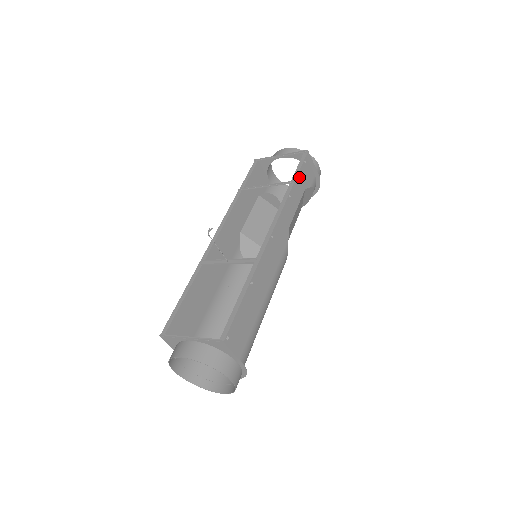
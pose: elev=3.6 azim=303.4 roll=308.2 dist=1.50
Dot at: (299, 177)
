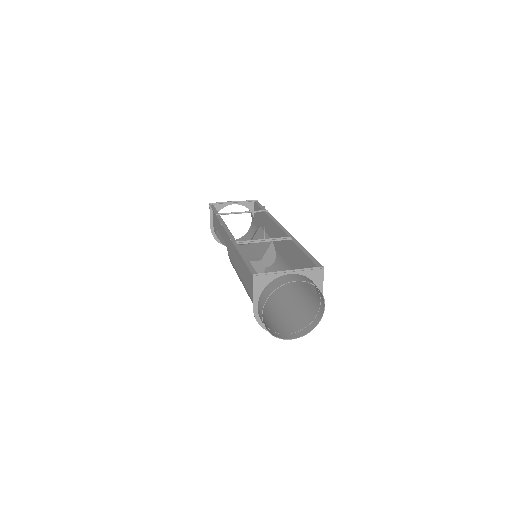
Dot at: (260, 214)
